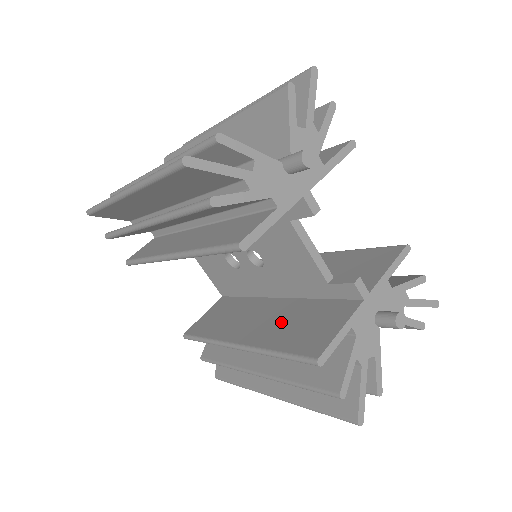
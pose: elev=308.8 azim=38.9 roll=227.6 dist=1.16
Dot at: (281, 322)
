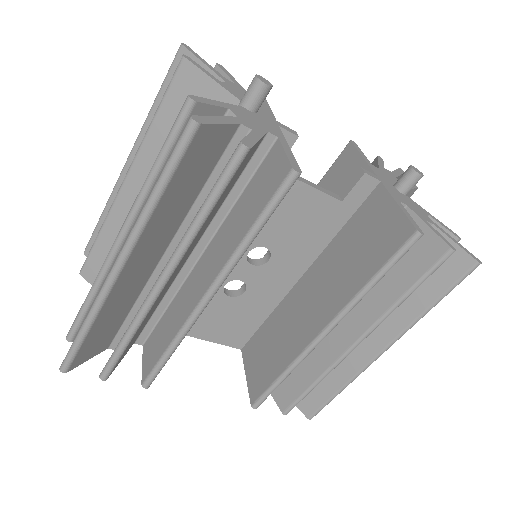
Dot at: (336, 273)
